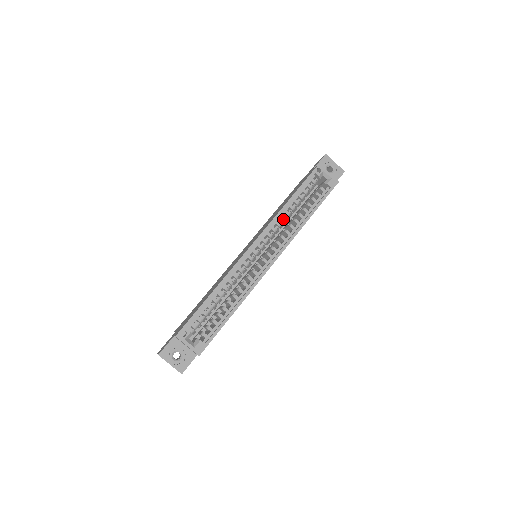
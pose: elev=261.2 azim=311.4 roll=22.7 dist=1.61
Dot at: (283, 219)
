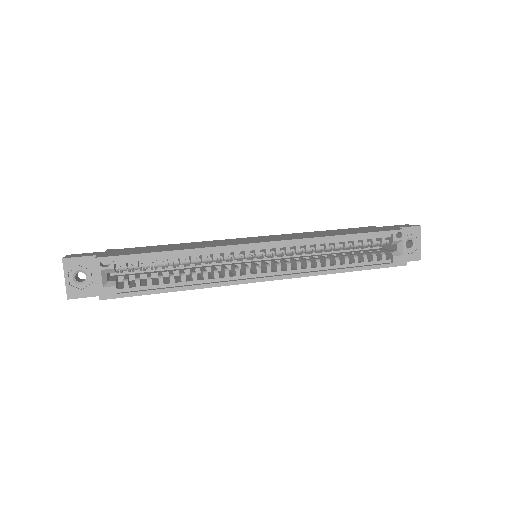
Dot at: (317, 248)
